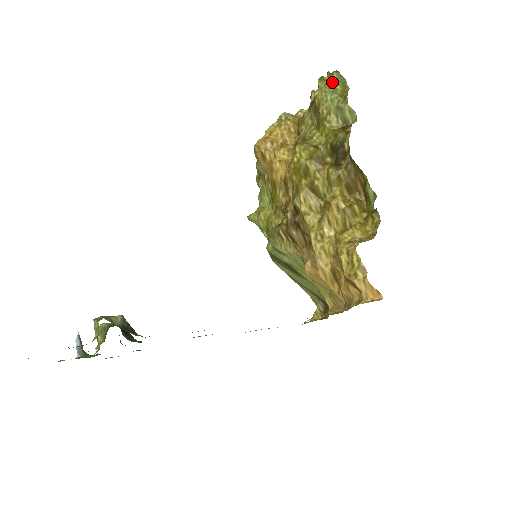
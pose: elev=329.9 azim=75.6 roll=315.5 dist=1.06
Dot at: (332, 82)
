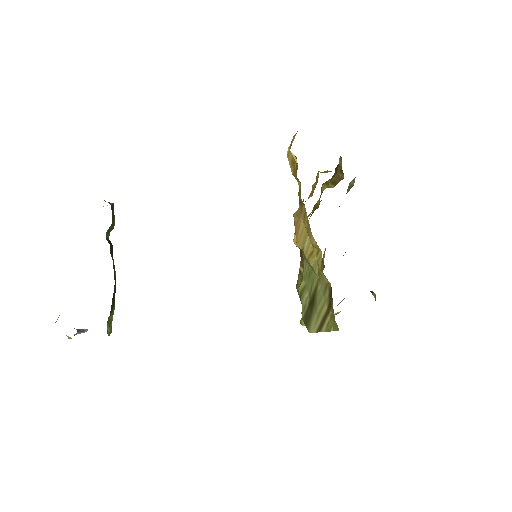
Dot at: occluded
